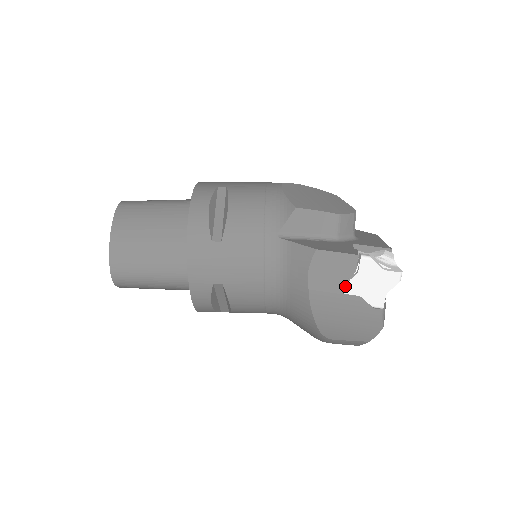
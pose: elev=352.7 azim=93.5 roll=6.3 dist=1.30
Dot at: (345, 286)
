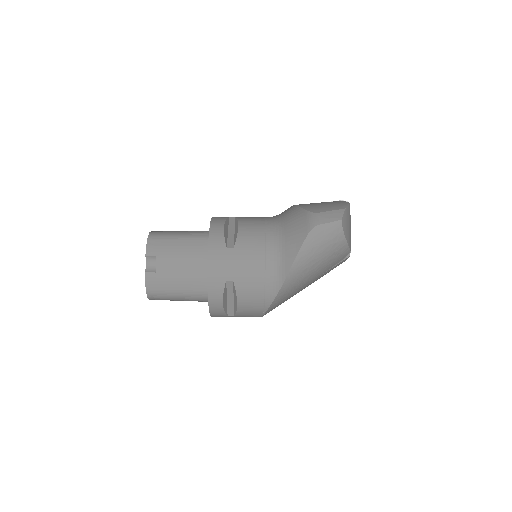
Dot at: occluded
